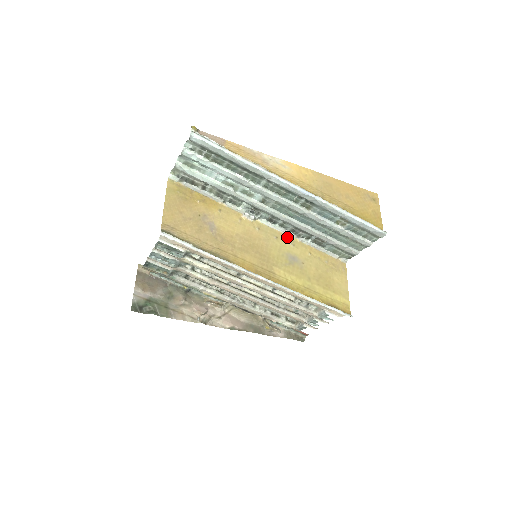
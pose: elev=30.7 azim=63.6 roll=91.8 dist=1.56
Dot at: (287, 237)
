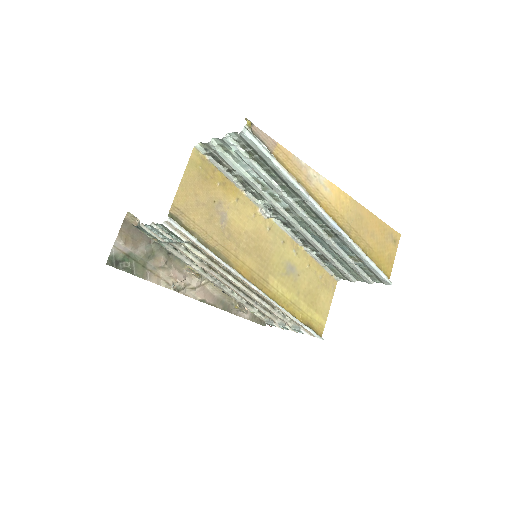
Dot at: (294, 243)
